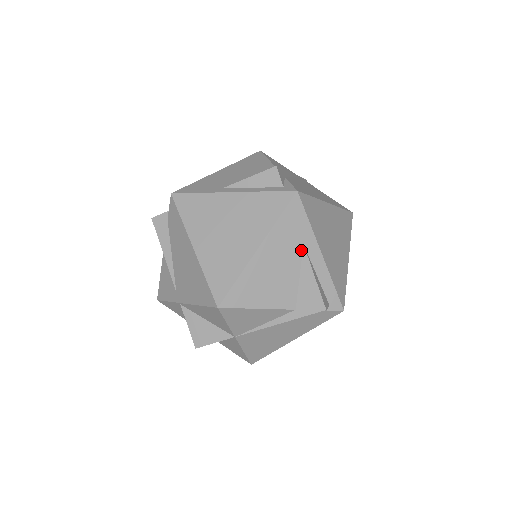
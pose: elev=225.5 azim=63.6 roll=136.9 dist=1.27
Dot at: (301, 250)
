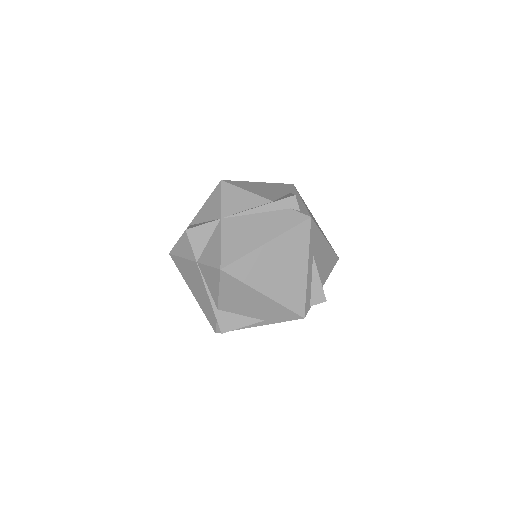
Dot at: (287, 193)
